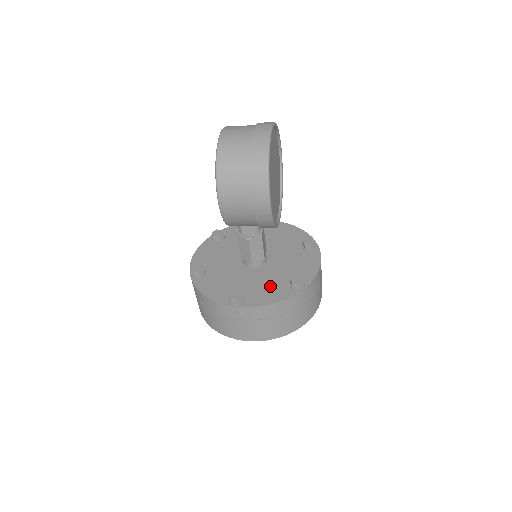
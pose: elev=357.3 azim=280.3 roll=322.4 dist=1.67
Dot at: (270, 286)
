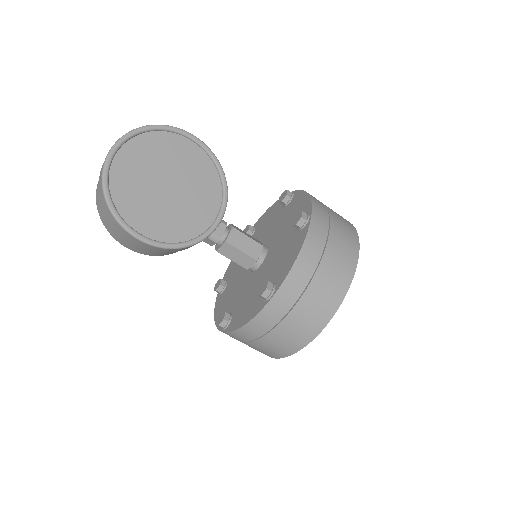
Dot at: (251, 299)
